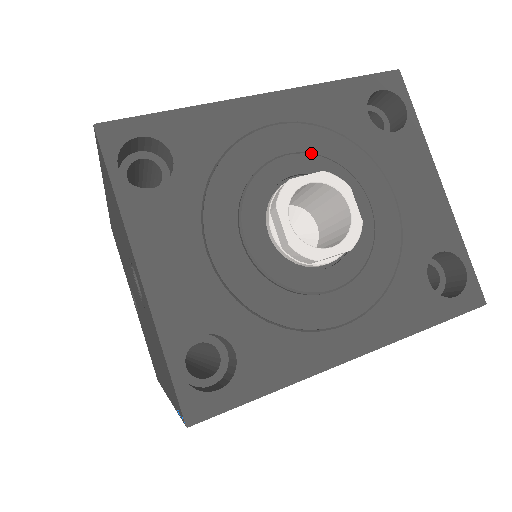
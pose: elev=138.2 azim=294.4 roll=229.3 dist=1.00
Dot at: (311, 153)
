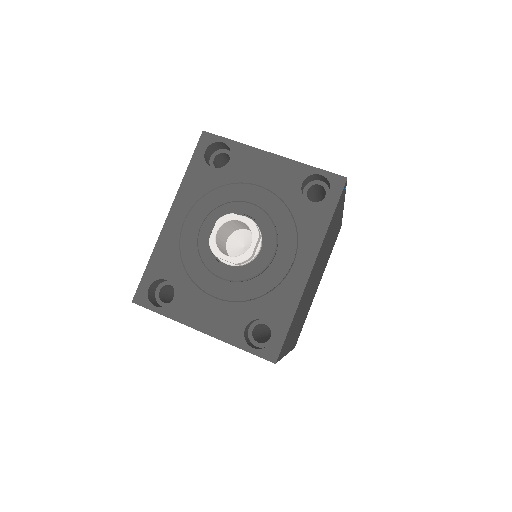
Dot at: (208, 215)
